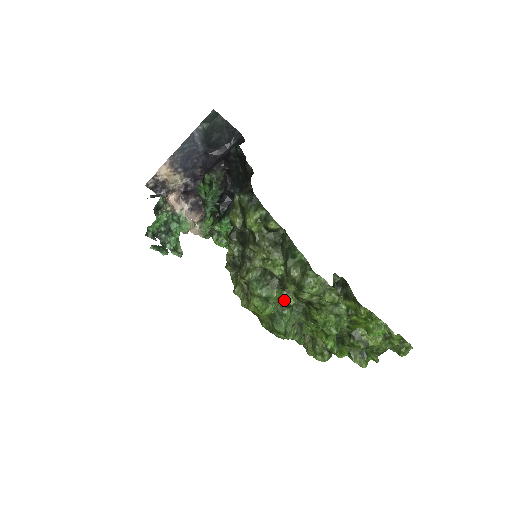
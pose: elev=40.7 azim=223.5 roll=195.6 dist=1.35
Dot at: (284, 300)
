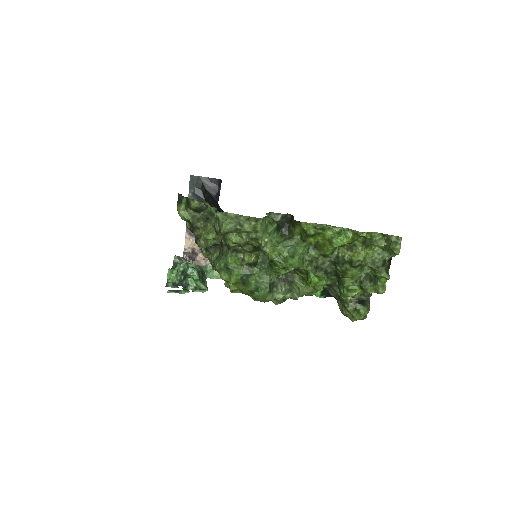
Dot at: (244, 261)
